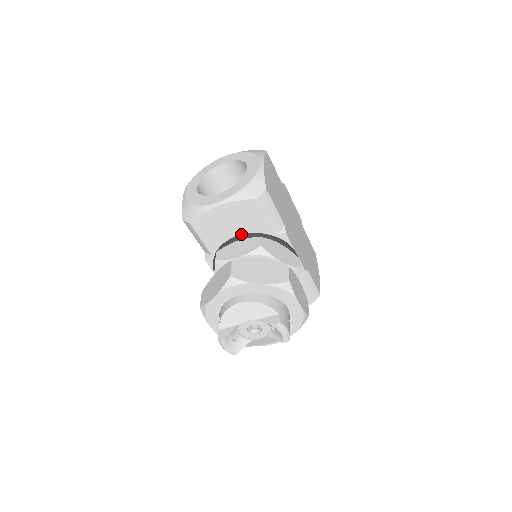
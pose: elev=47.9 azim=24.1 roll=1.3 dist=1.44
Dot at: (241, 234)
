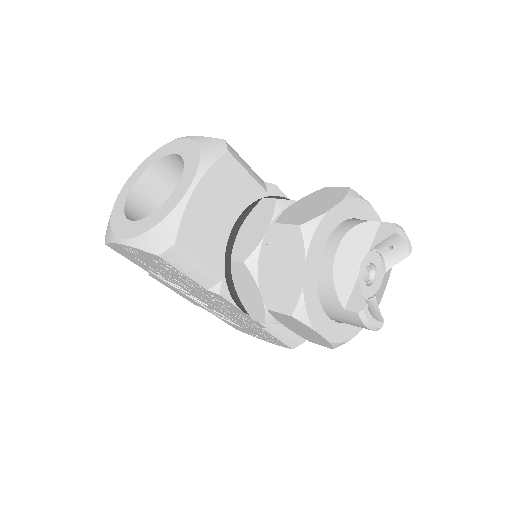
Dot at: (236, 219)
